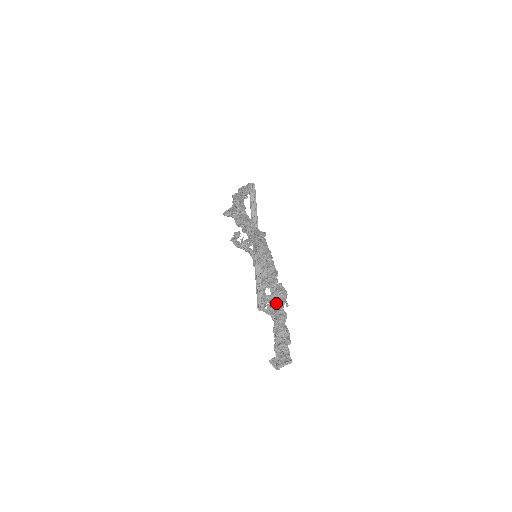
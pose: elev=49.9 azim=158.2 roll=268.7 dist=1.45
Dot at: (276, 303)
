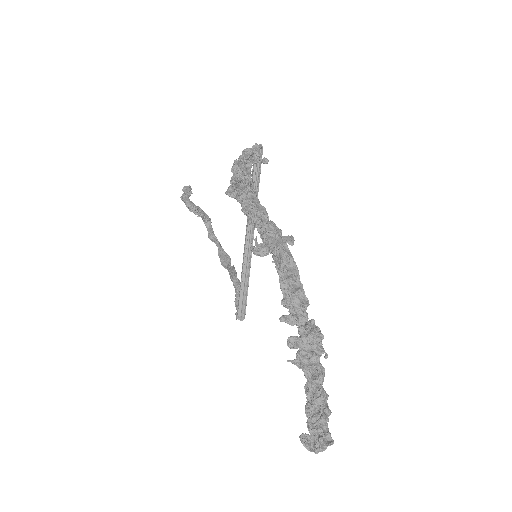
Dot at: (311, 352)
